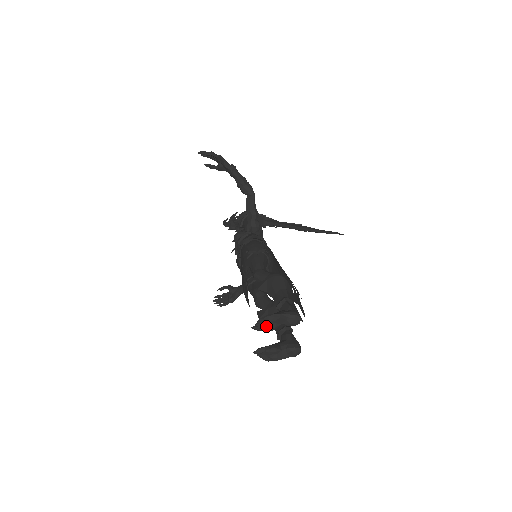
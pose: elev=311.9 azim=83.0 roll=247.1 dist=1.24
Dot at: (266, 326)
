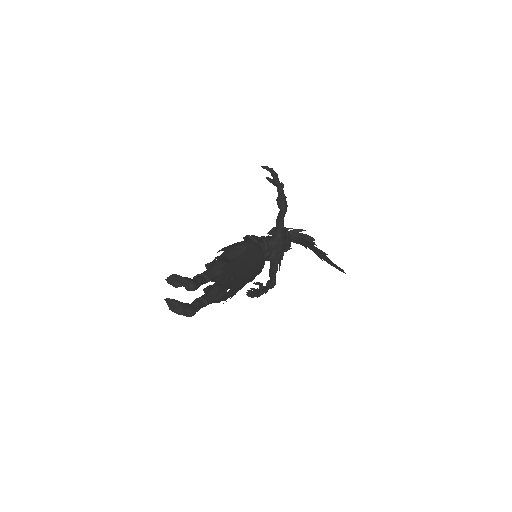
Dot at: (172, 282)
